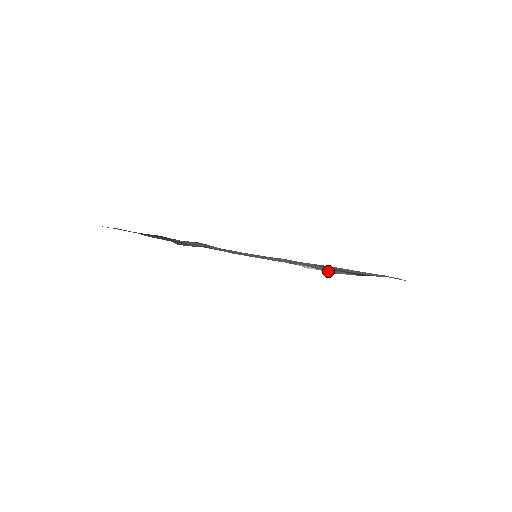
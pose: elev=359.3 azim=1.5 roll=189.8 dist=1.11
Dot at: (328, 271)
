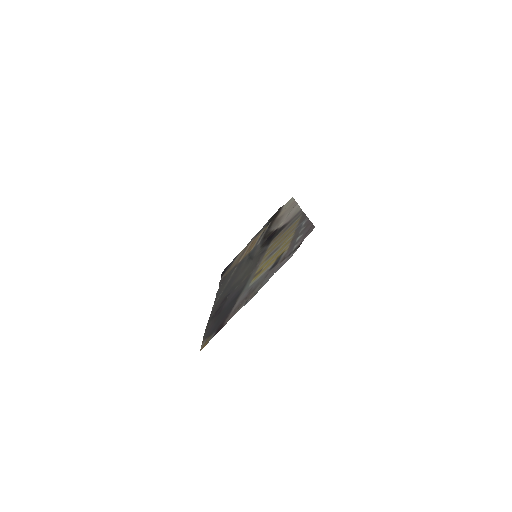
Dot at: occluded
